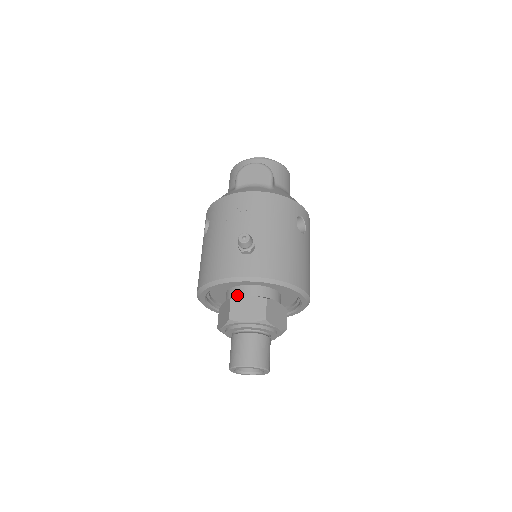
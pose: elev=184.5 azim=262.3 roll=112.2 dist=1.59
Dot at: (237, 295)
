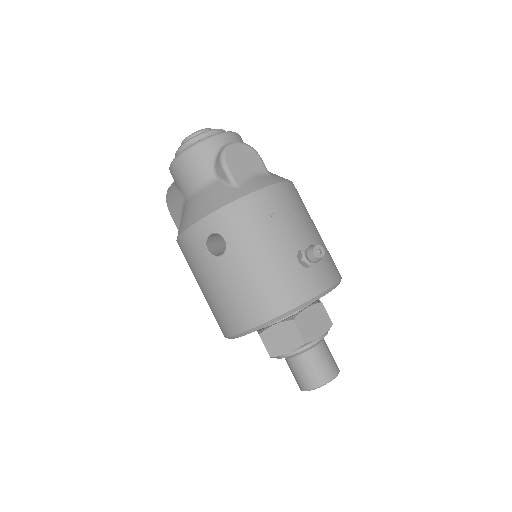
Dot at: occluded
